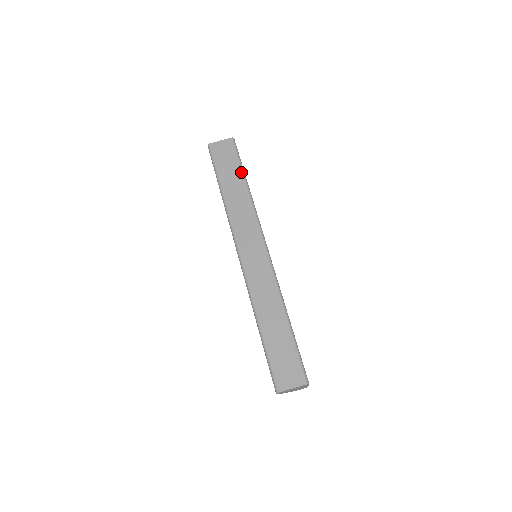
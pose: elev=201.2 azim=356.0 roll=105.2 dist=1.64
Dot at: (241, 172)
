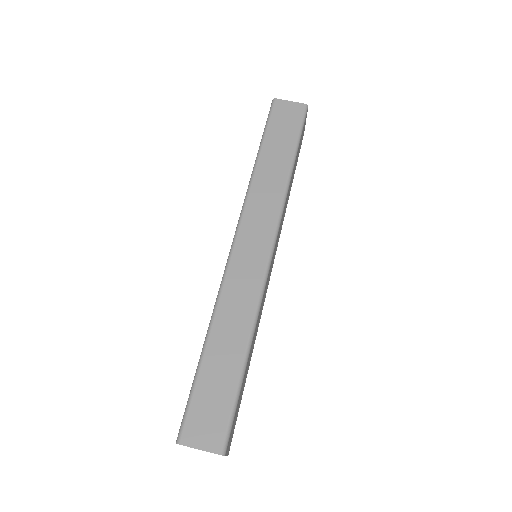
Dot at: (293, 147)
